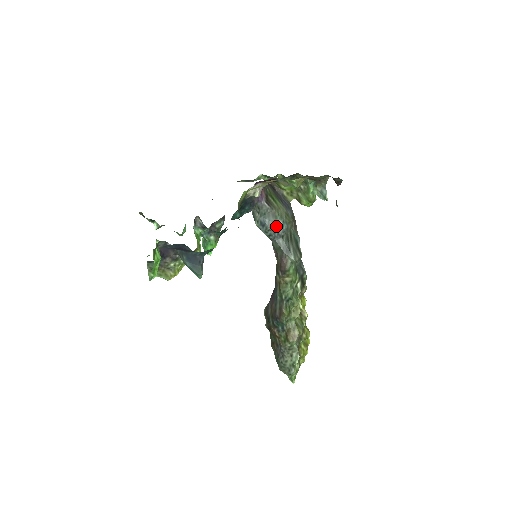
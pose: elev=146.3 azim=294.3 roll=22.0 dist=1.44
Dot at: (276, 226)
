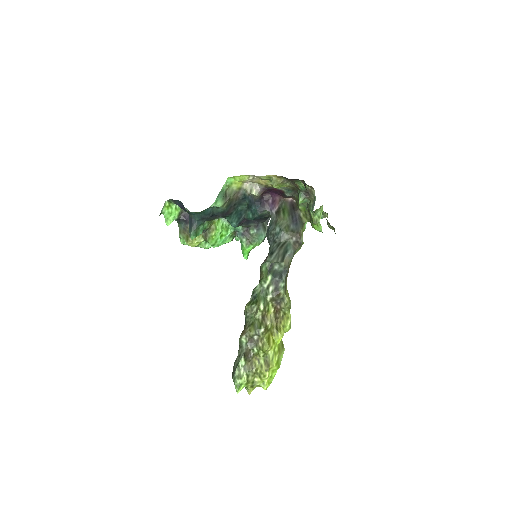
Dot at: (274, 232)
